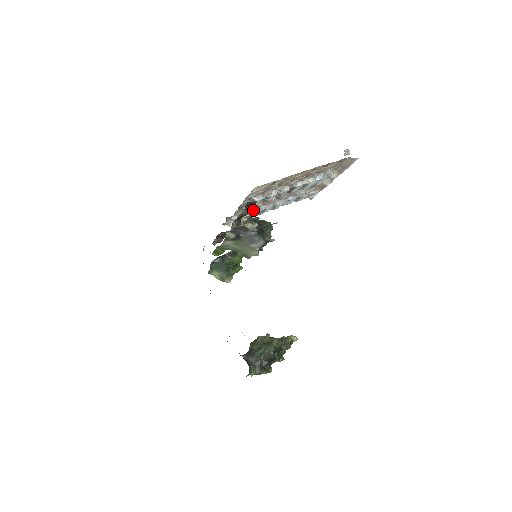
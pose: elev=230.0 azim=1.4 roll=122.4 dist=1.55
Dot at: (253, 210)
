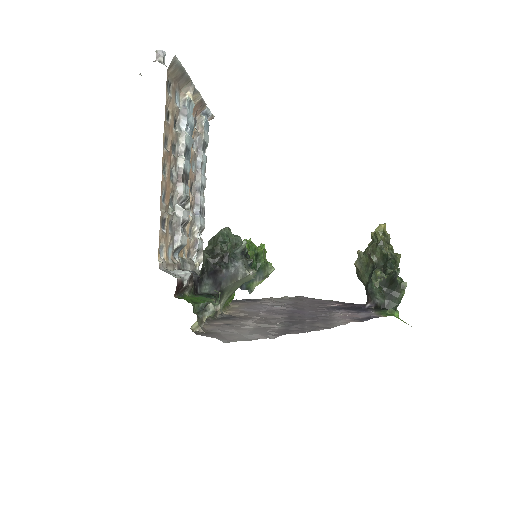
Dot at: (190, 277)
